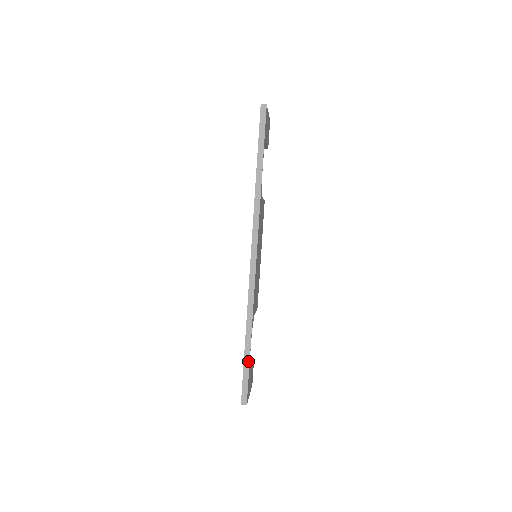
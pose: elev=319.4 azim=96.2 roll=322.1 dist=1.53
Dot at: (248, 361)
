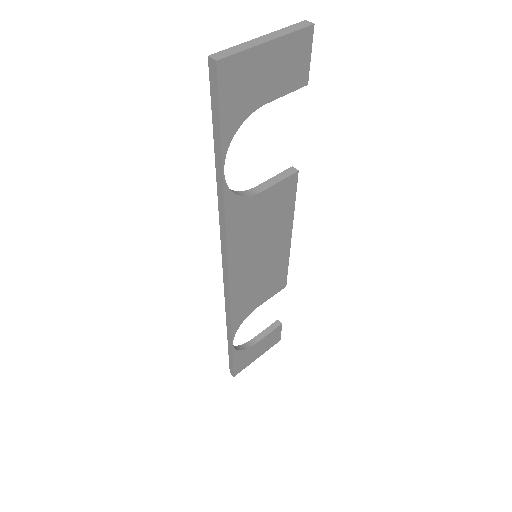
Dot at: (231, 352)
